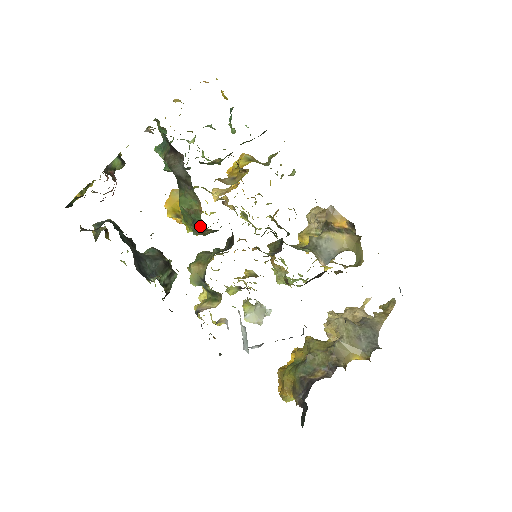
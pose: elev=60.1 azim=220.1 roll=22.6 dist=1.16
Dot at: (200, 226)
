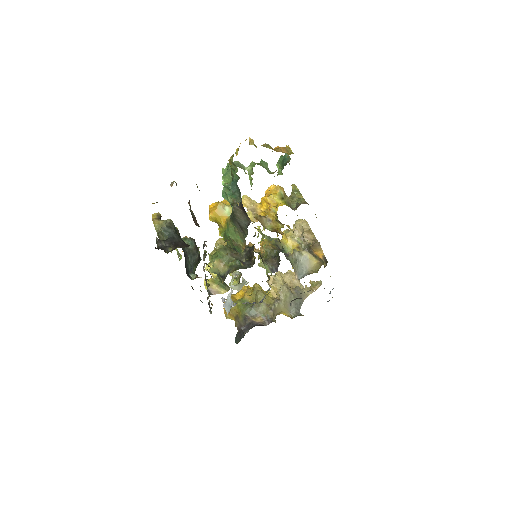
Dot at: (236, 251)
